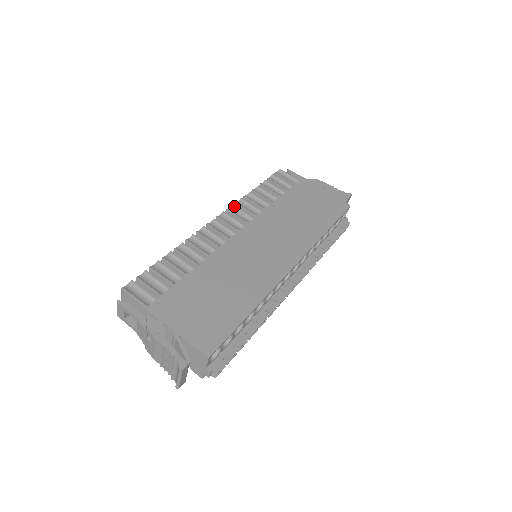
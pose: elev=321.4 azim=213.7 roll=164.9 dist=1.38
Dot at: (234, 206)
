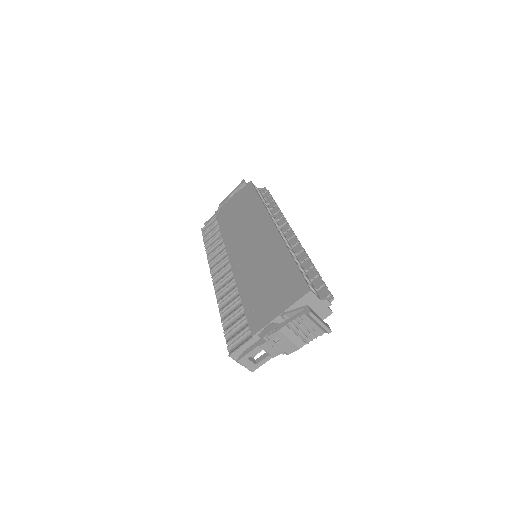
Dot at: (210, 265)
